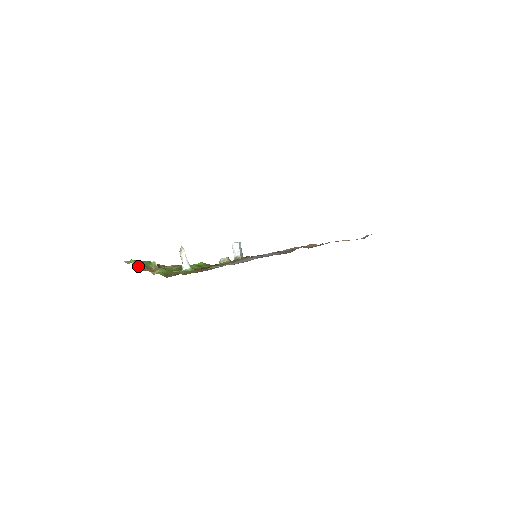
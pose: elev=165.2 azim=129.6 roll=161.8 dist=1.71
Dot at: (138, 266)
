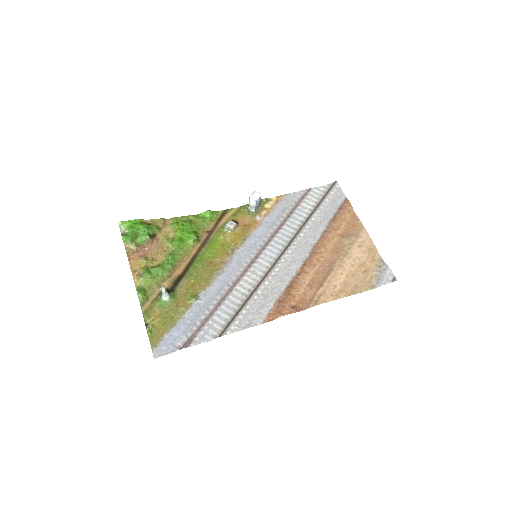
Dot at: (129, 245)
